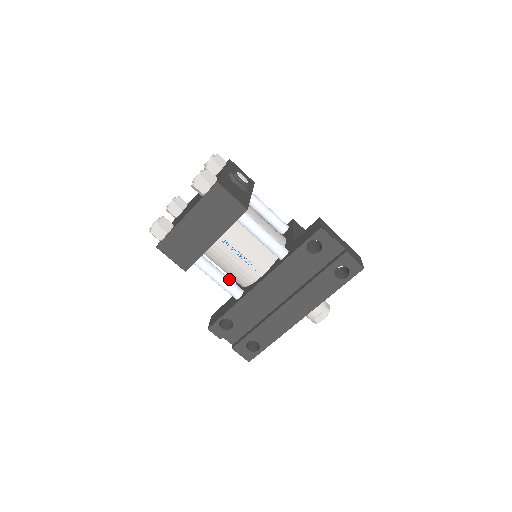
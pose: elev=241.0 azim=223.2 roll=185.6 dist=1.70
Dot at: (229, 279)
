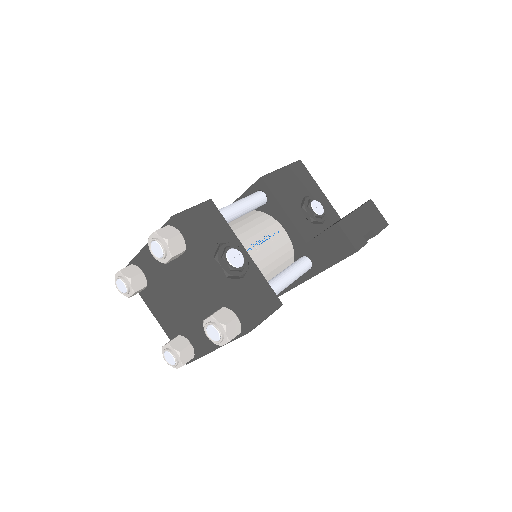
Dot at: occluded
